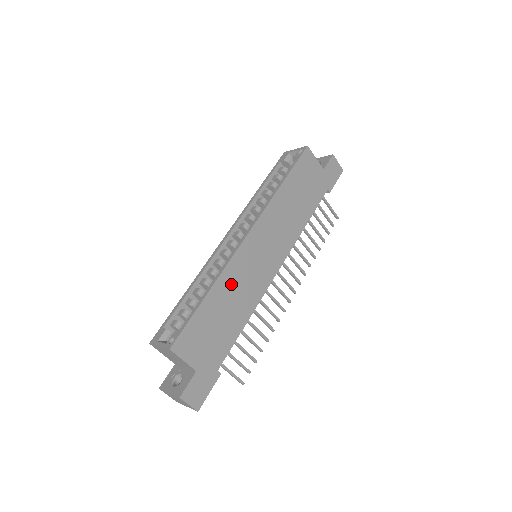
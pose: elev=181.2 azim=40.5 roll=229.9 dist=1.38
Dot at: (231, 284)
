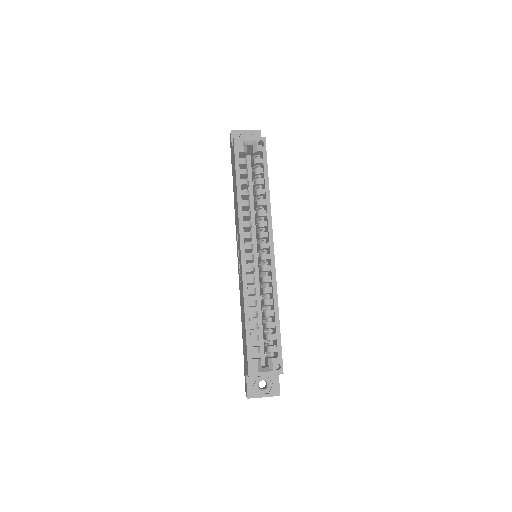
Dot at: occluded
